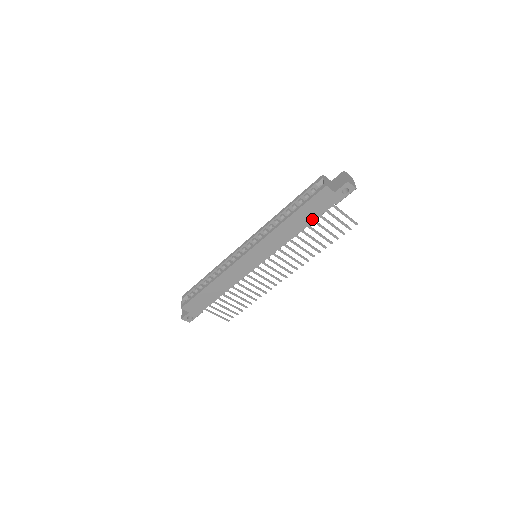
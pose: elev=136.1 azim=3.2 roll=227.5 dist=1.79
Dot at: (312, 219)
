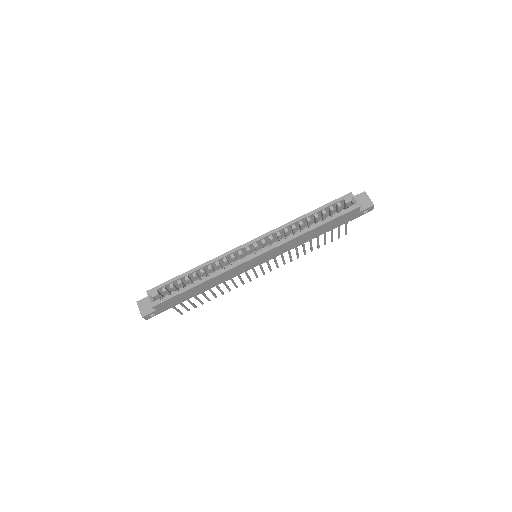
Dot at: (328, 230)
